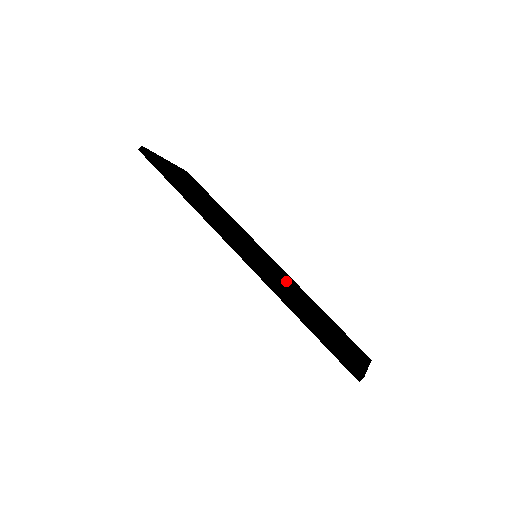
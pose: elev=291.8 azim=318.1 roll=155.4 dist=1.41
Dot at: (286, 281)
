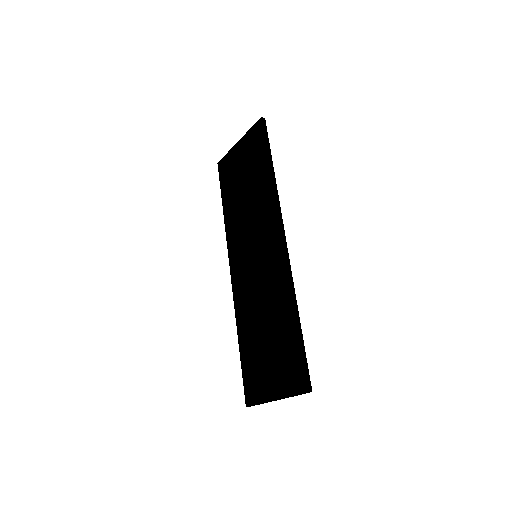
Dot at: occluded
